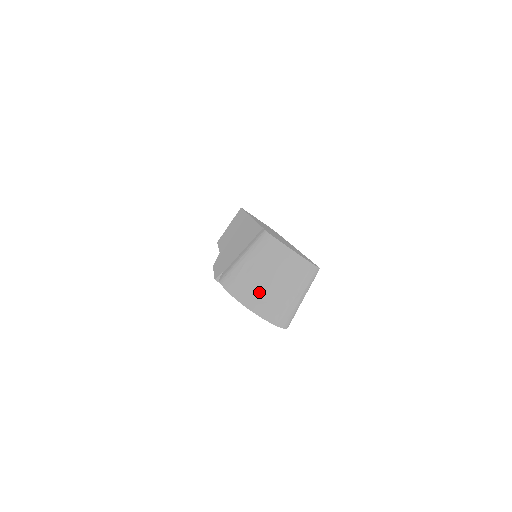
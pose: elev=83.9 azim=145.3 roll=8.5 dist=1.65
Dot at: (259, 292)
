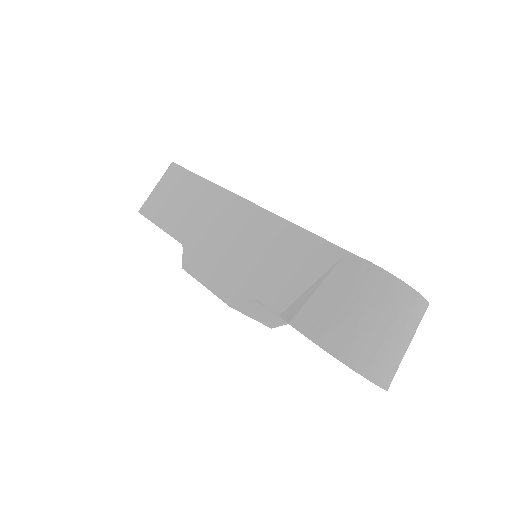
Dot at: (387, 359)
